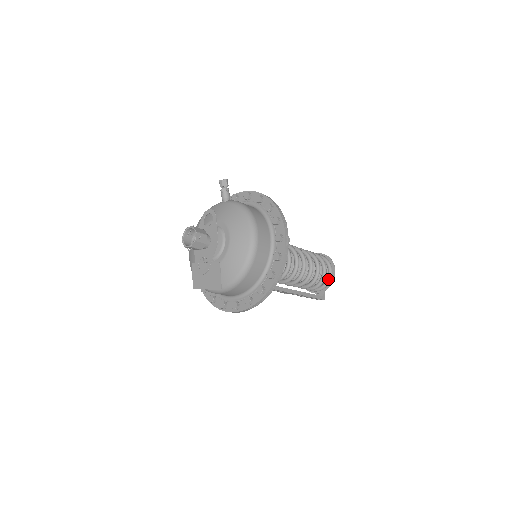
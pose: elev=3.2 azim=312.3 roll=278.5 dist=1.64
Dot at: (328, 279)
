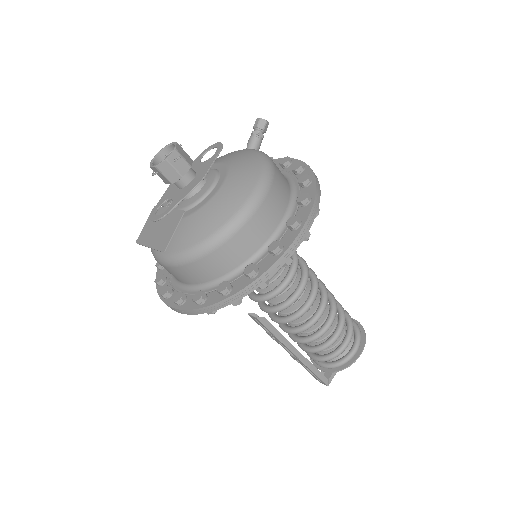
Dot at: (347, 356)
